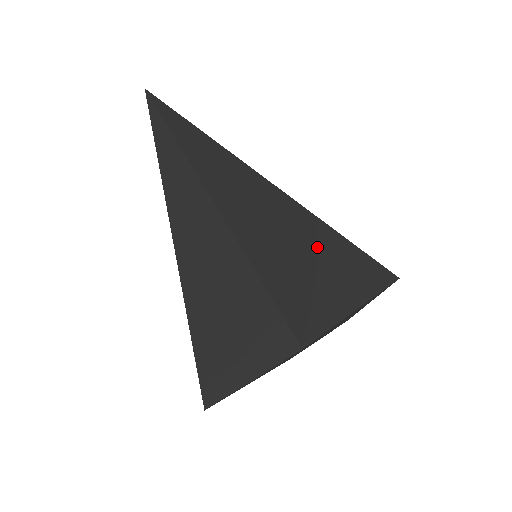
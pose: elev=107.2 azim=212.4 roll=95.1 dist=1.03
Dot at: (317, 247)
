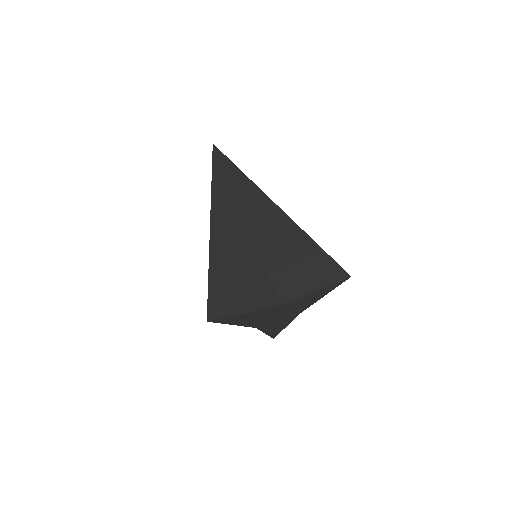
Dot at: (306, 252)
